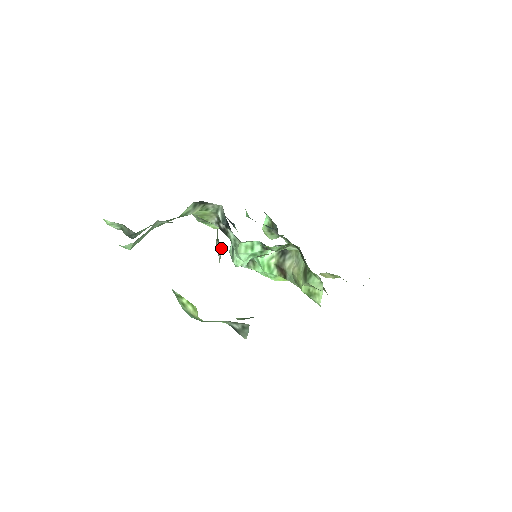
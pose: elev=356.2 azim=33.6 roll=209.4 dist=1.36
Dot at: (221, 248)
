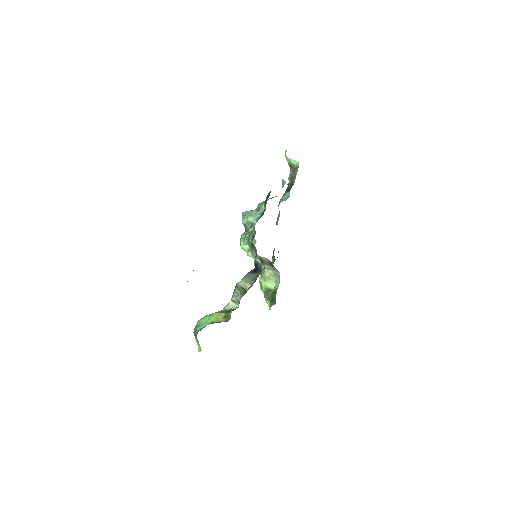
Dot at: occluded
